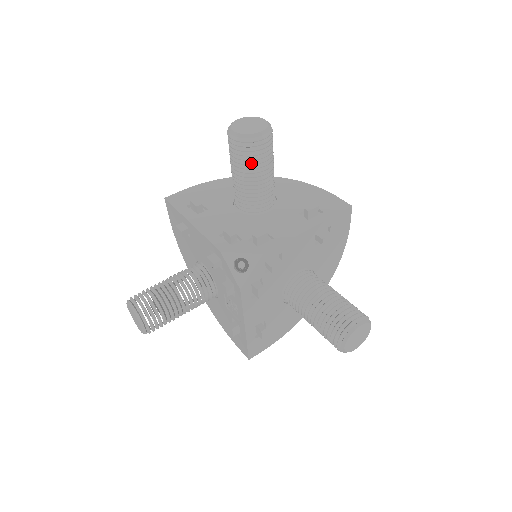
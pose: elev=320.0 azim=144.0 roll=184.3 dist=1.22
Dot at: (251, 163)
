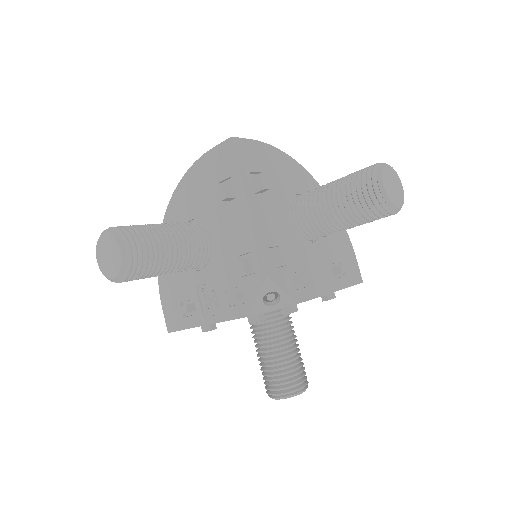
Dot at: (360, 217)
